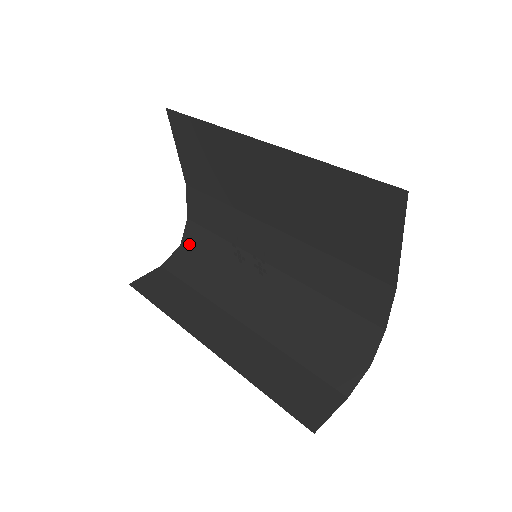
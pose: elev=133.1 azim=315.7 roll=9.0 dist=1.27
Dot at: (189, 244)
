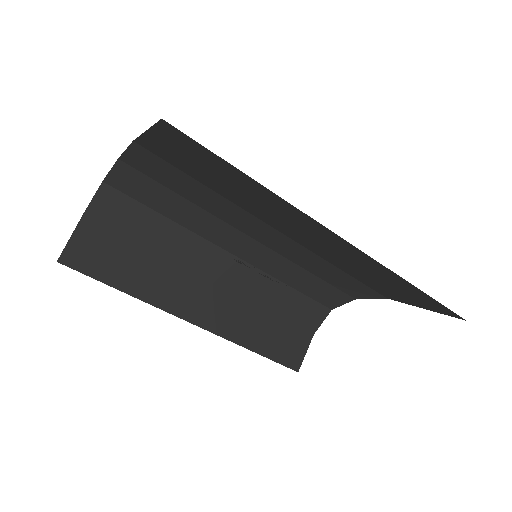
Dot at: (122, 186)
